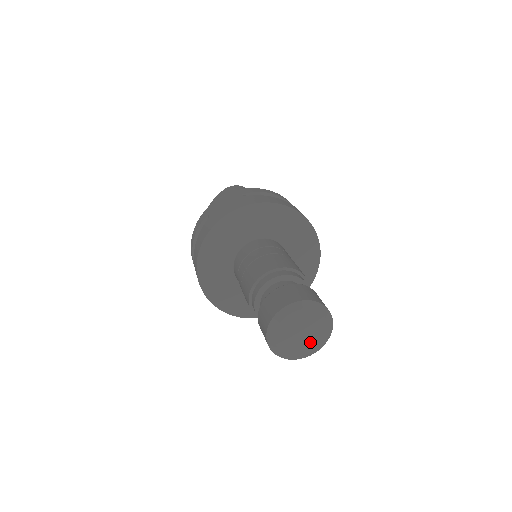
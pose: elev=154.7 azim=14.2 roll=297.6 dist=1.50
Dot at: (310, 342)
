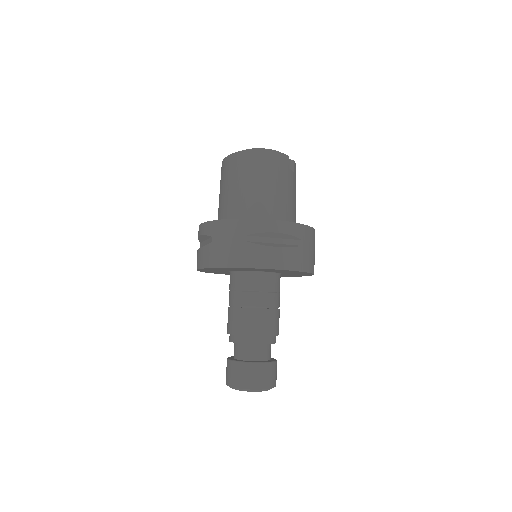
Dot at: occluded
